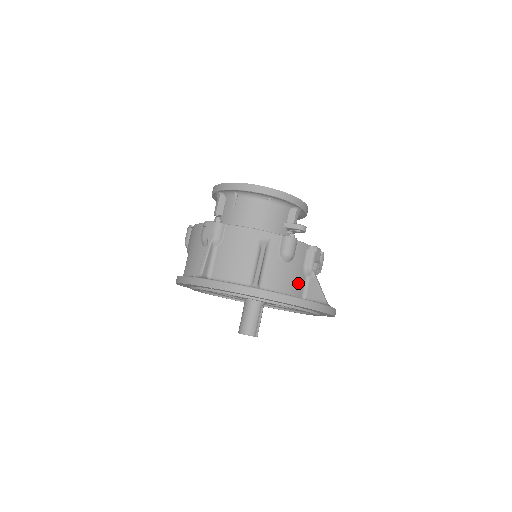
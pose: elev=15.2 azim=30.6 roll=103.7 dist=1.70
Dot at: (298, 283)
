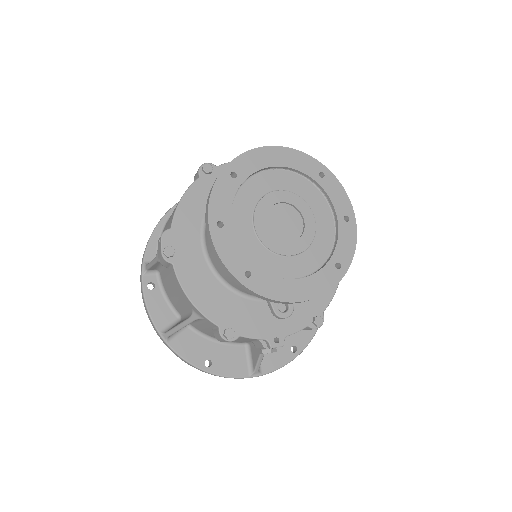
Dot at: (240, 341)
